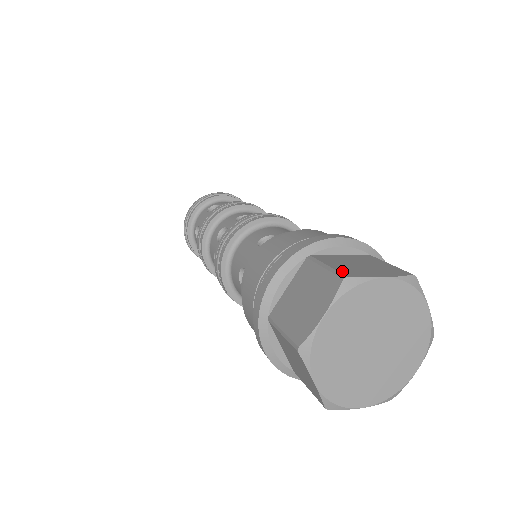
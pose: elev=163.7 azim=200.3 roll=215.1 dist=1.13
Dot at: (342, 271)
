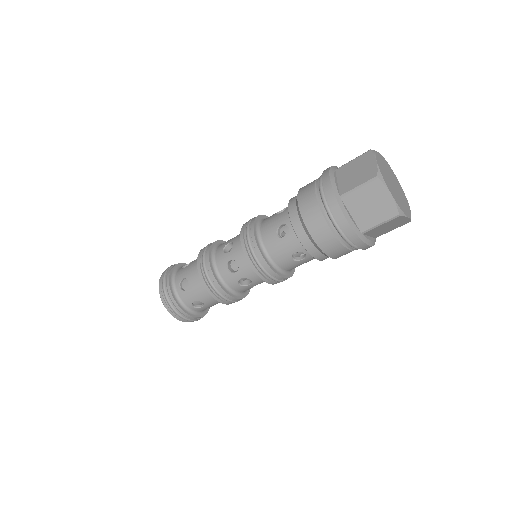
Dot at: (364, 154)
